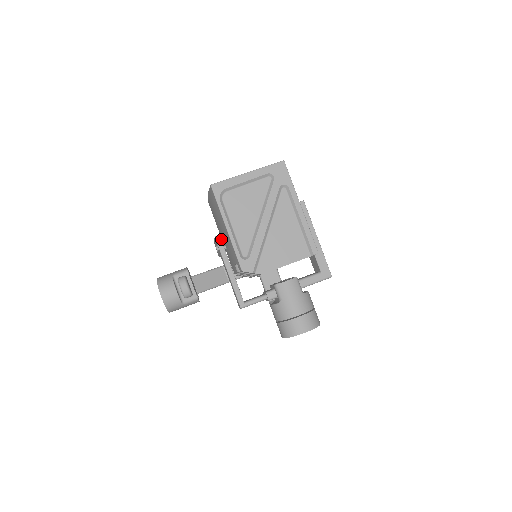
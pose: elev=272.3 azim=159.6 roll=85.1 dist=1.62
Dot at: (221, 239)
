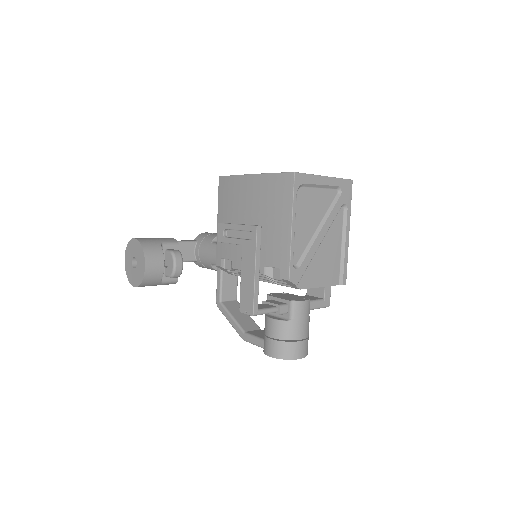
Dot at: occluded
